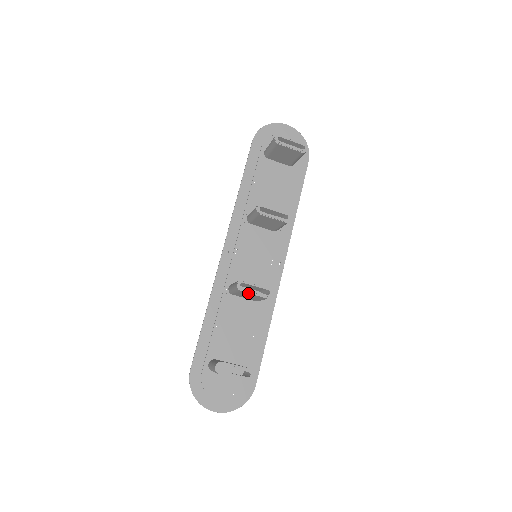
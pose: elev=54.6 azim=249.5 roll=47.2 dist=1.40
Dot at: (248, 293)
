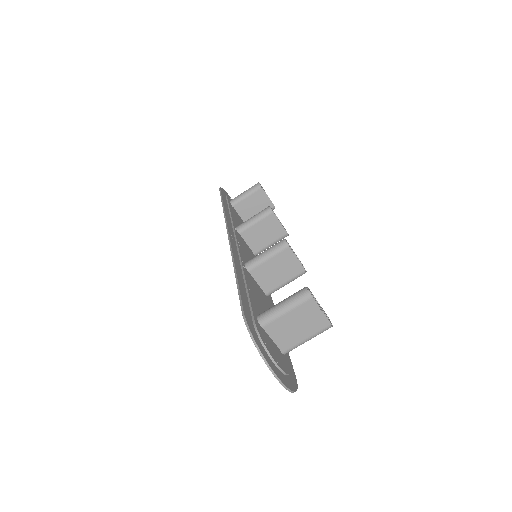
Dot at: (292, 255)
